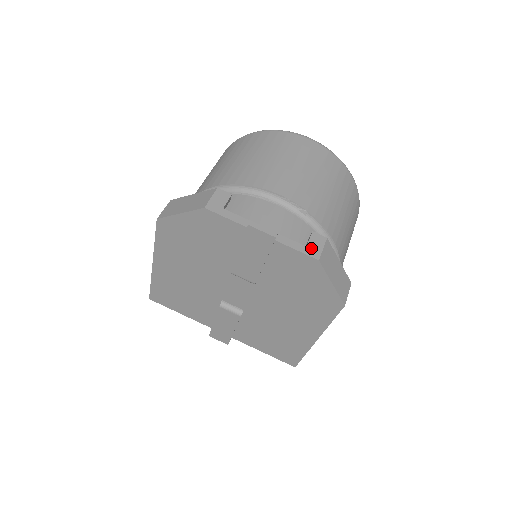
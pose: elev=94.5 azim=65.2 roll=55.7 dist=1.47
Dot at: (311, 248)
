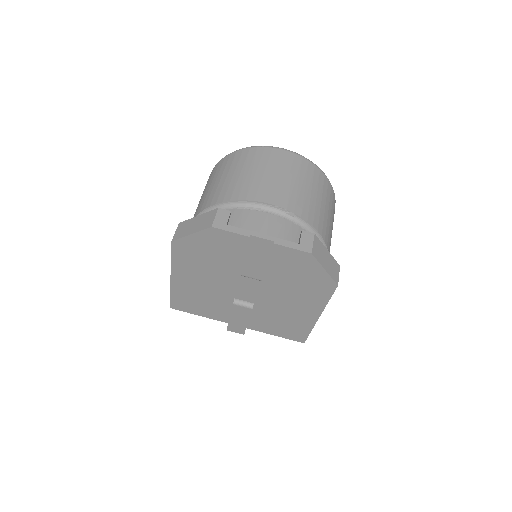
Dot at: (303, 244)
